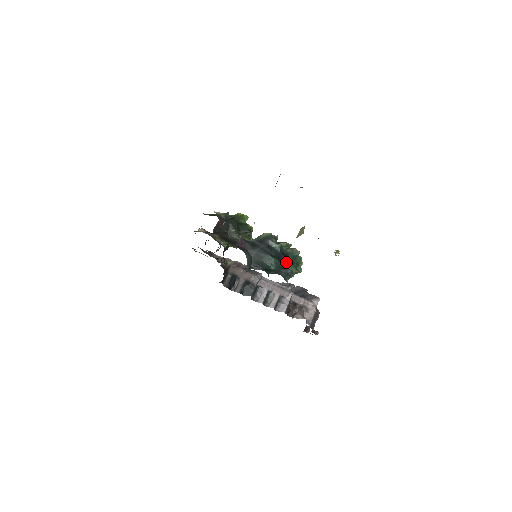
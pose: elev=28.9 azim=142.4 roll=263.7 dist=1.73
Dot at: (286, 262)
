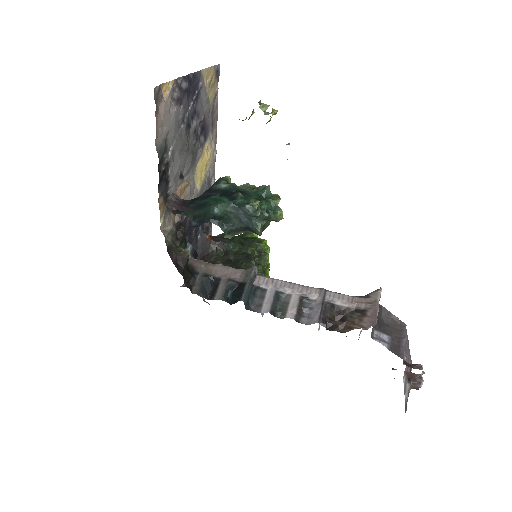
Dot at: (238, 196)
